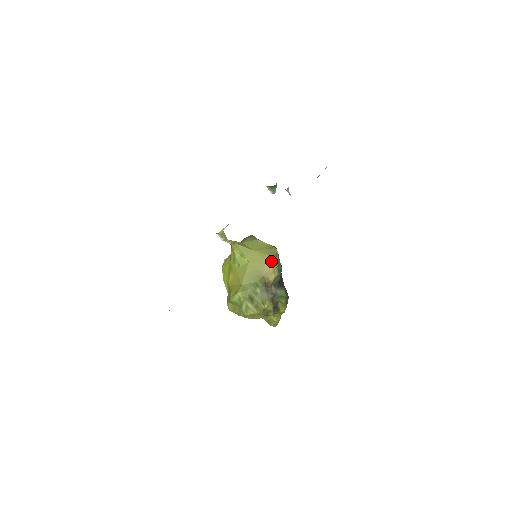
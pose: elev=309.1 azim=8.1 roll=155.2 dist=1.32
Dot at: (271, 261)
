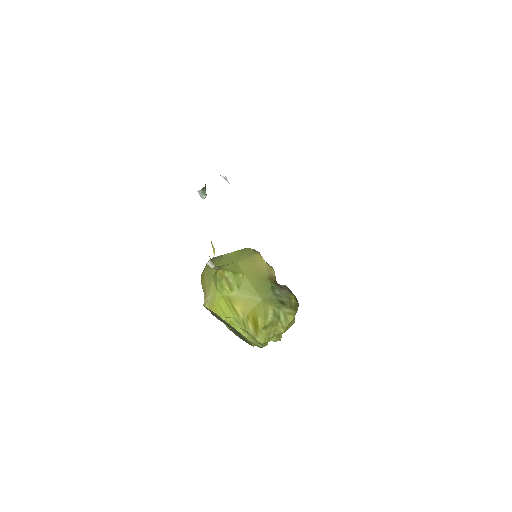
Dot at: (260, 259)
